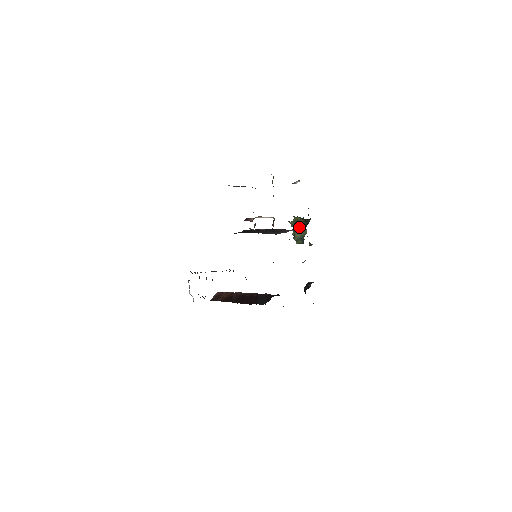
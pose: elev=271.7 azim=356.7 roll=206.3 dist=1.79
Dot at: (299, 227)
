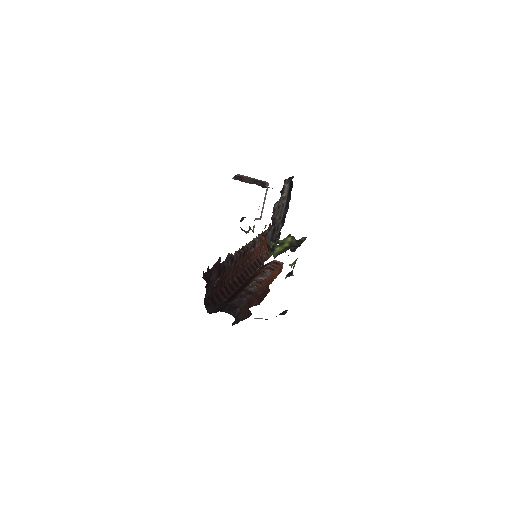
Dot at: (274, 253)
